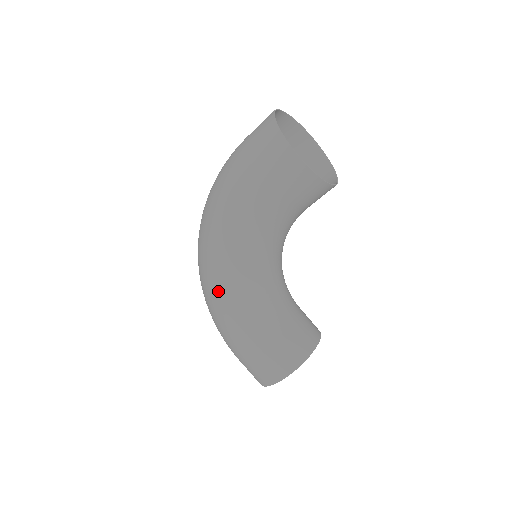
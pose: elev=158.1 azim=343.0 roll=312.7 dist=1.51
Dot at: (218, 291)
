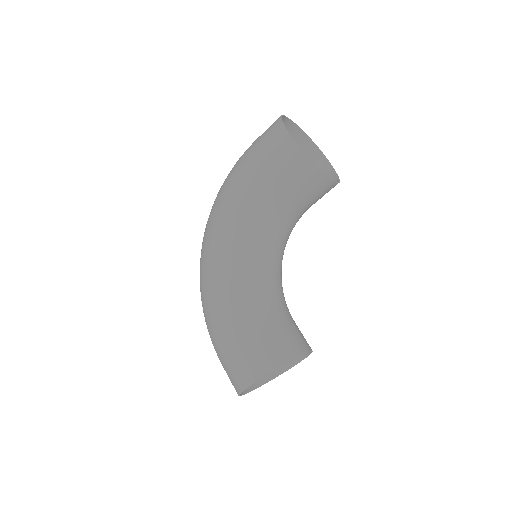
Dot at: (210, 275)
